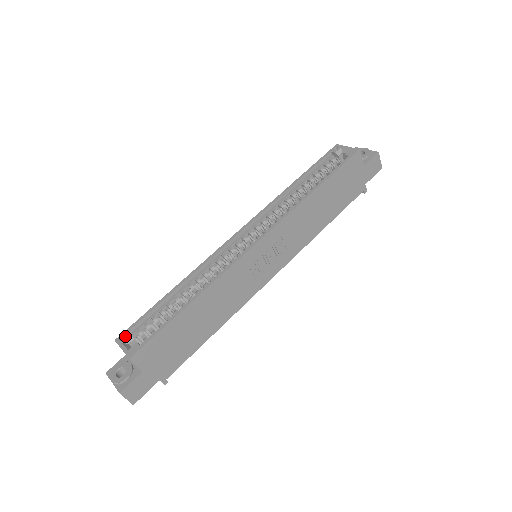
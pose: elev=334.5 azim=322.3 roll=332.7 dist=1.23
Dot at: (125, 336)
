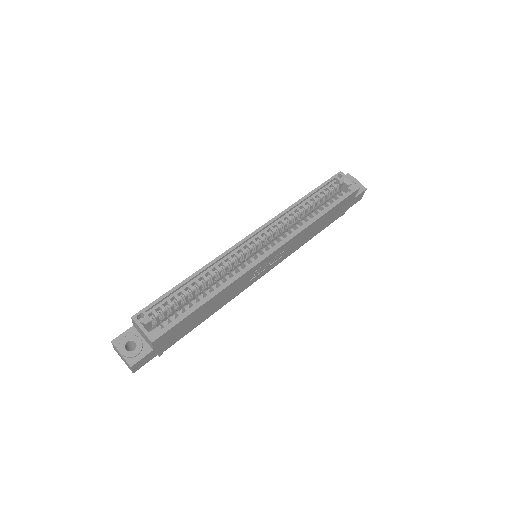
Dot at: (141, 314)
